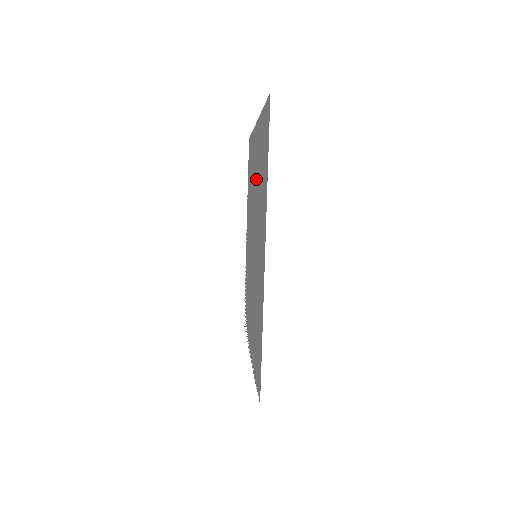
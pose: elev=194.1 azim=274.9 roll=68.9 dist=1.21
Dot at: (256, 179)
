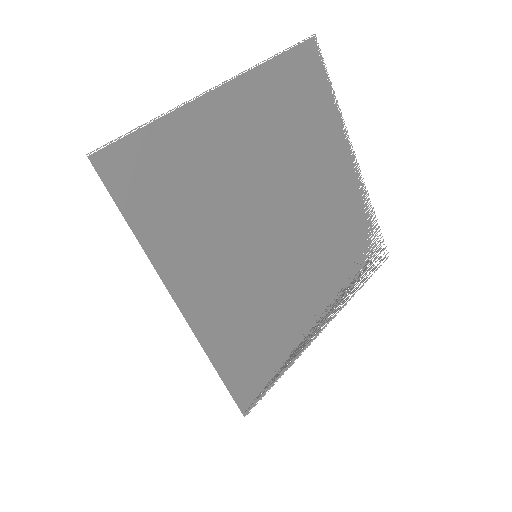
Dot at: (235, 167)
